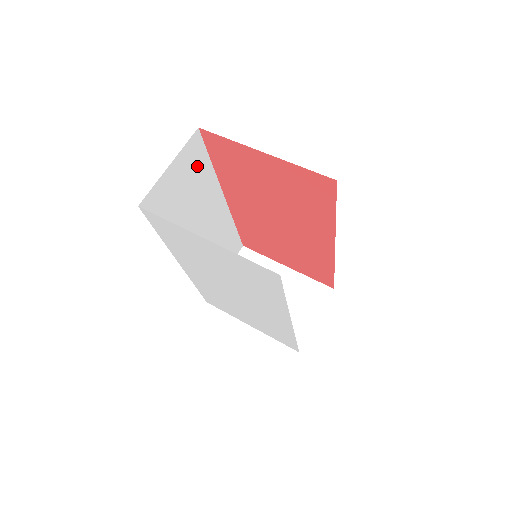
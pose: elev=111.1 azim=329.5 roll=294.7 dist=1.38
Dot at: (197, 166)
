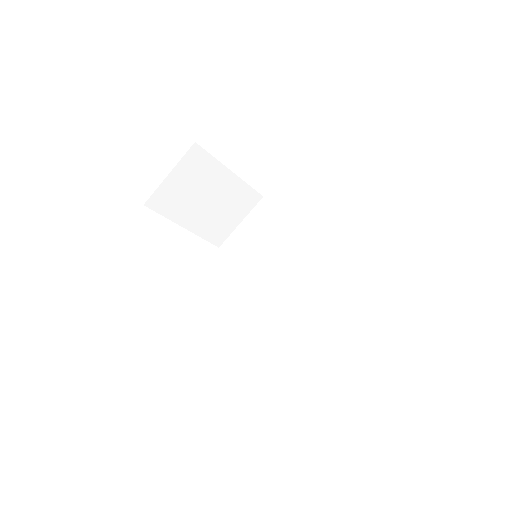
Dot at: occluded
